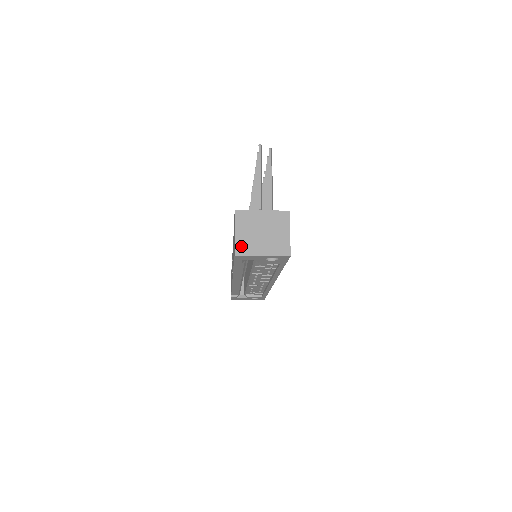
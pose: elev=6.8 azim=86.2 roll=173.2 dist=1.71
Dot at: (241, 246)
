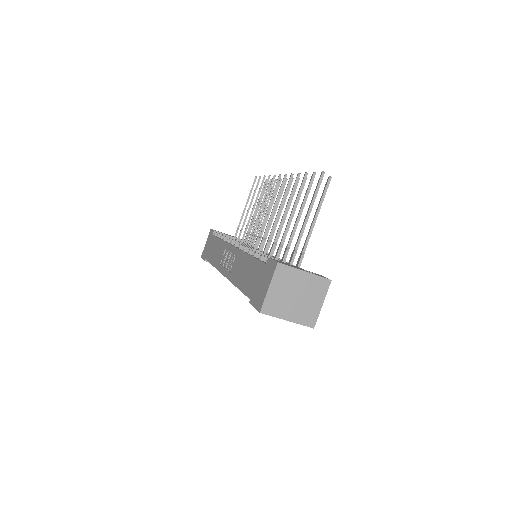
Dot at: (270, 304)
